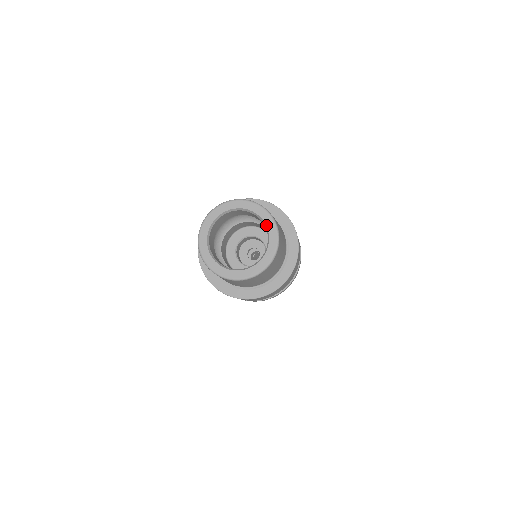
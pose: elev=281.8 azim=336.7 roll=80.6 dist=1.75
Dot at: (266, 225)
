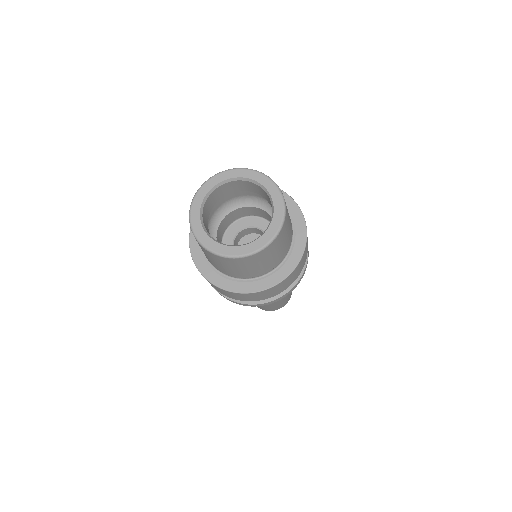
Dot at: (249, 178)
